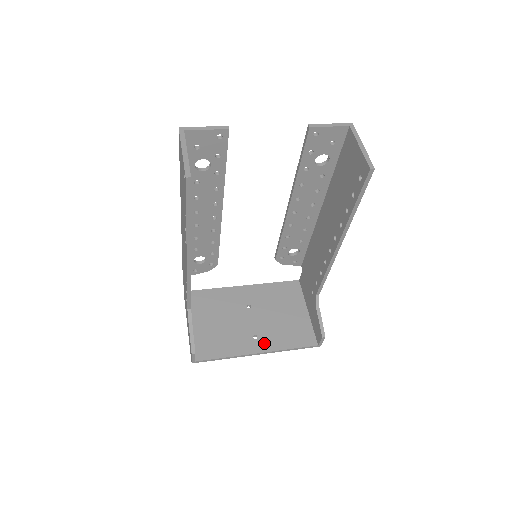
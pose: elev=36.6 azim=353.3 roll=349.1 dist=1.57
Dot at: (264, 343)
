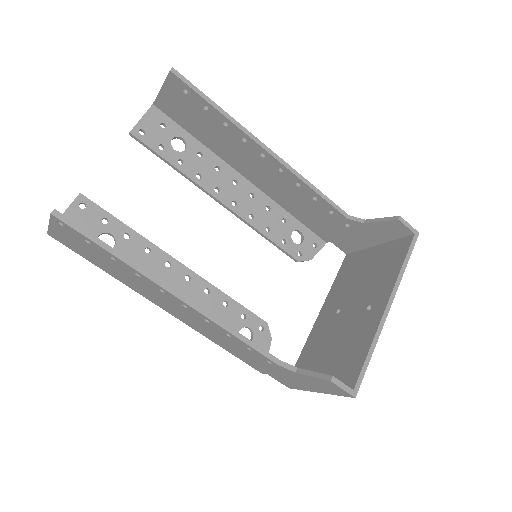
Dot at: (380, 297)
